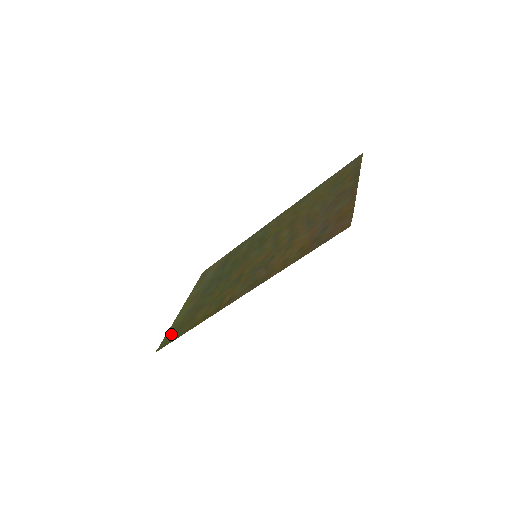
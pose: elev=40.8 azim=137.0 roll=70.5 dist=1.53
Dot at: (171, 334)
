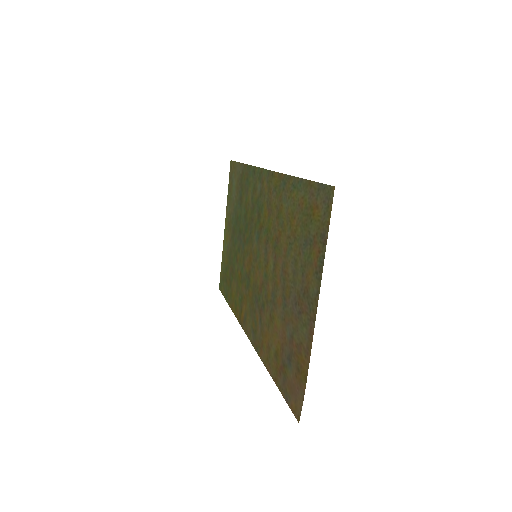
Dot at: (223, 277)
